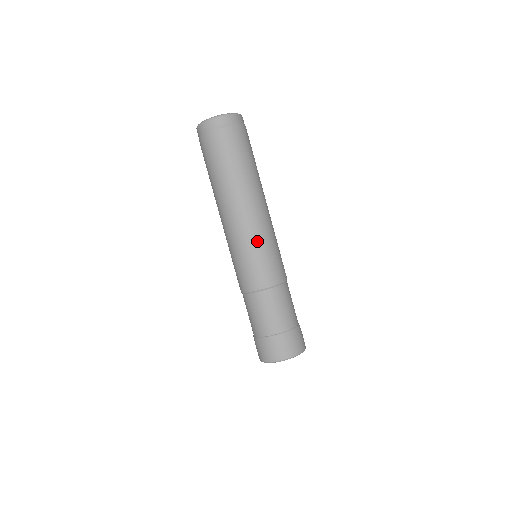
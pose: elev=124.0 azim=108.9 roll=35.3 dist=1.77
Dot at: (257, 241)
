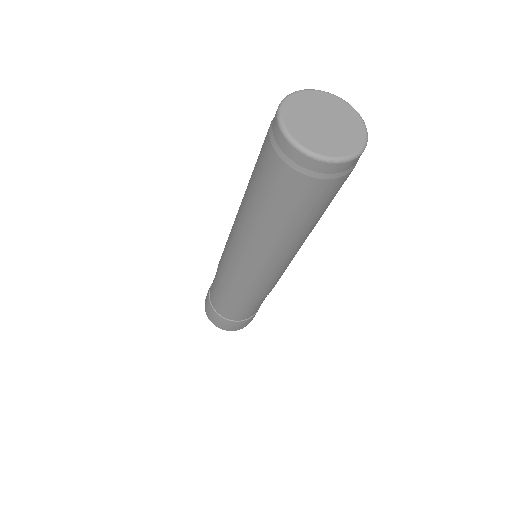
Dot at: (254, 275)
